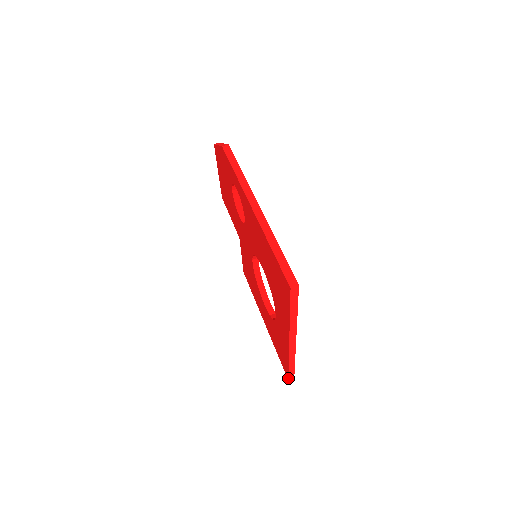
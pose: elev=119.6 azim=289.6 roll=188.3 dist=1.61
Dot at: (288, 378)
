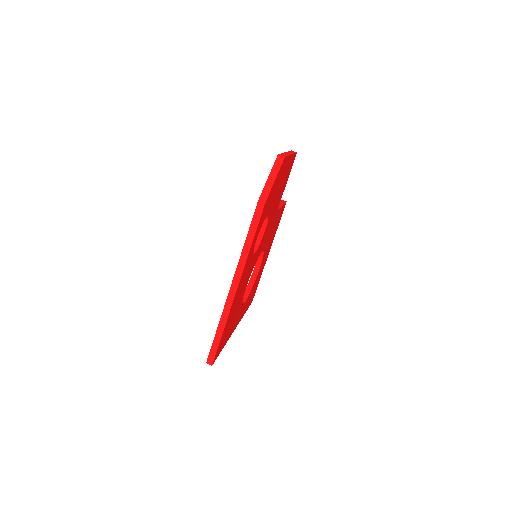
Dot at: occluded
